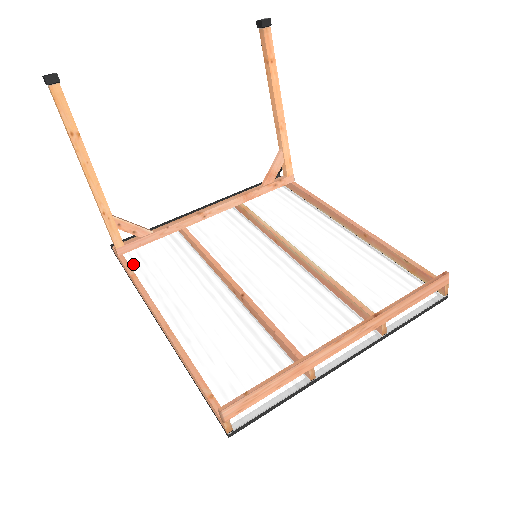
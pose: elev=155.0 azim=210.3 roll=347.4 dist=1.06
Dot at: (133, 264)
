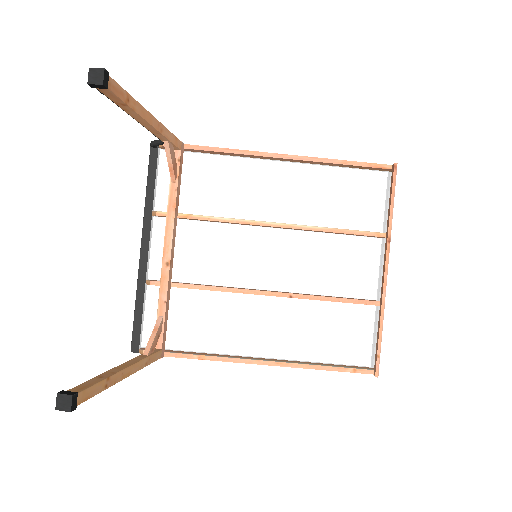
Dot at: (172, 345)
